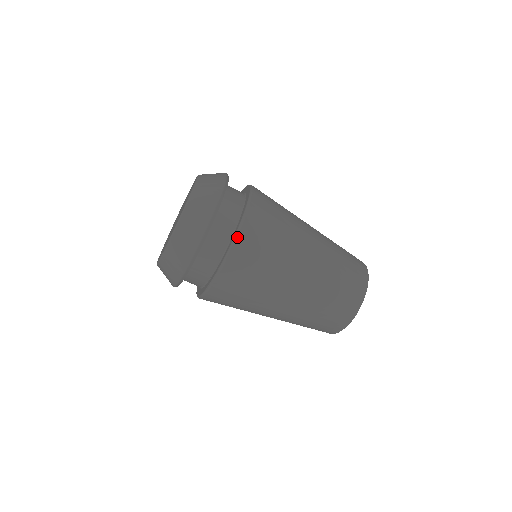
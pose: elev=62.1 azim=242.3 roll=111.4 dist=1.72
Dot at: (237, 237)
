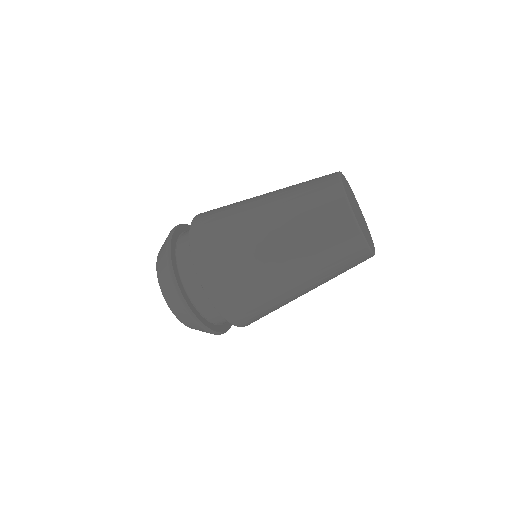
Dot at: (190, 242)
